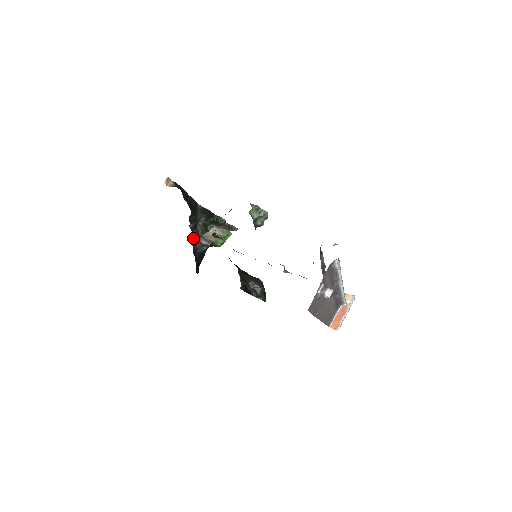
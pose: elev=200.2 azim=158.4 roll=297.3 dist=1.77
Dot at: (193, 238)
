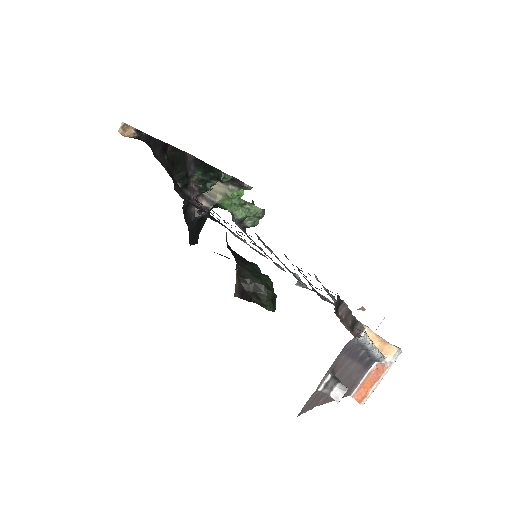
Dot at: (184, 201)
